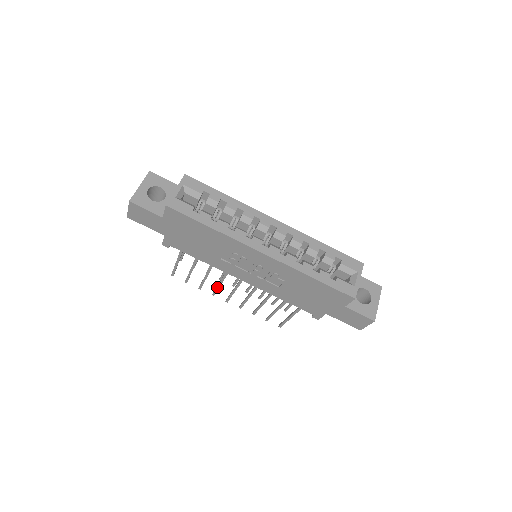
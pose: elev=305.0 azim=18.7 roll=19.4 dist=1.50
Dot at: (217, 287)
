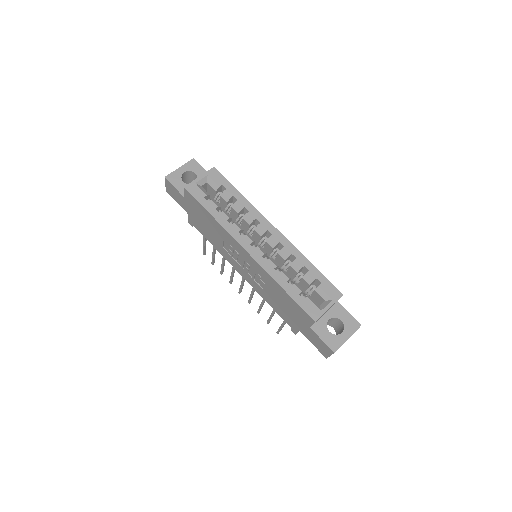
Dot at: (231, 276)
